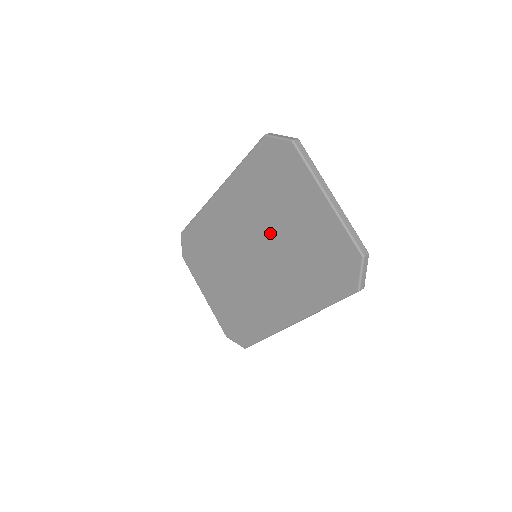
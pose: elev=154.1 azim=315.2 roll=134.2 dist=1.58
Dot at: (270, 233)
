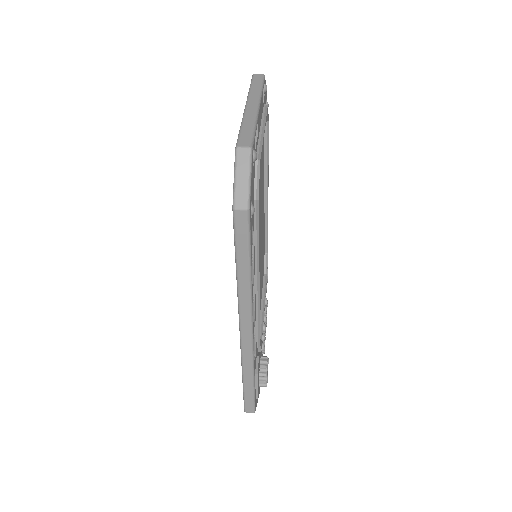
Dot at: occluded
